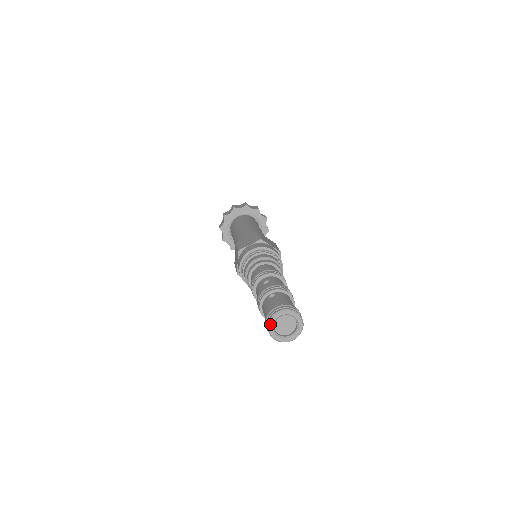
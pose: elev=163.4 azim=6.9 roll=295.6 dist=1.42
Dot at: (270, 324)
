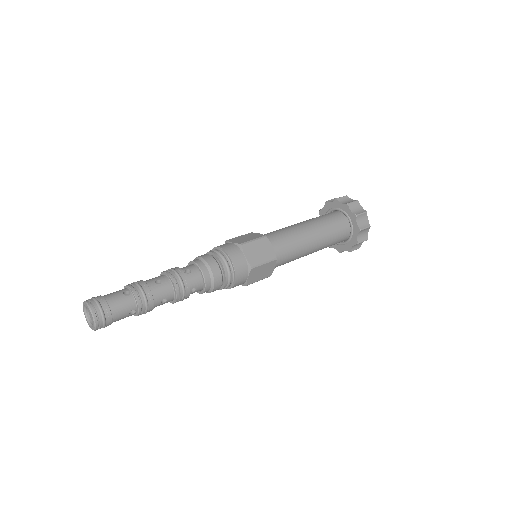
Dot at: (85, 317)
